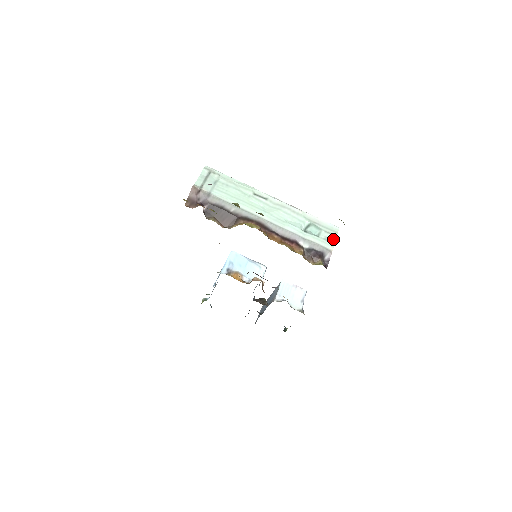
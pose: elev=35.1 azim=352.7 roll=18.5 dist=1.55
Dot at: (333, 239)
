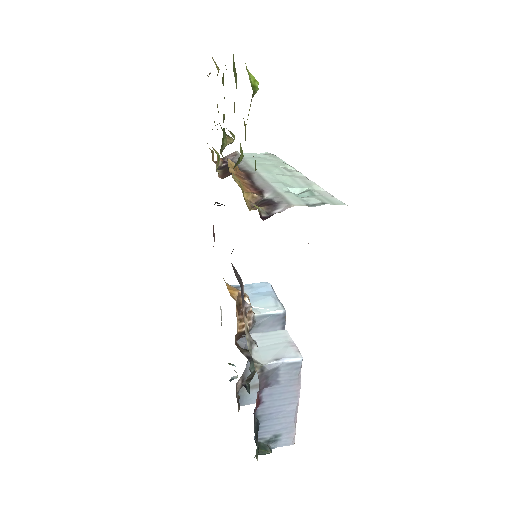
Dot at: (316, 204)
